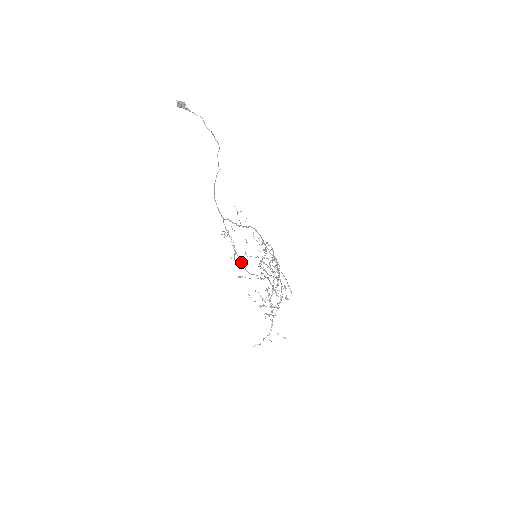
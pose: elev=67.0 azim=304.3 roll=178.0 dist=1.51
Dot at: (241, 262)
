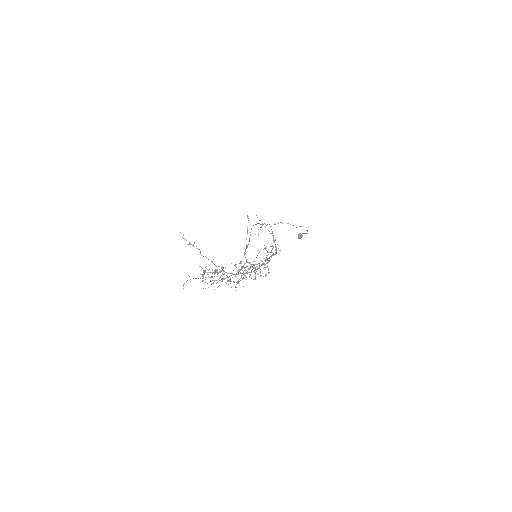
Dot at: (256, 224)
